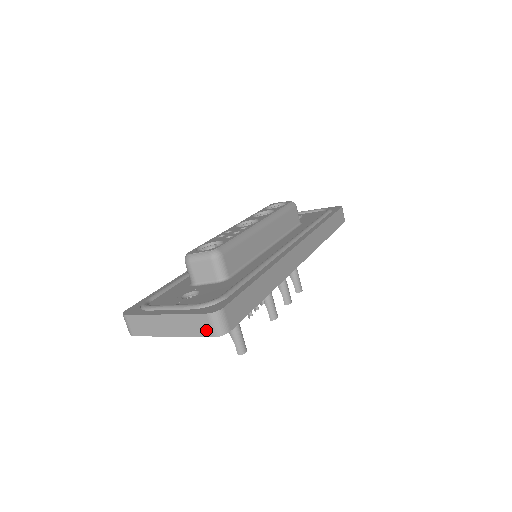
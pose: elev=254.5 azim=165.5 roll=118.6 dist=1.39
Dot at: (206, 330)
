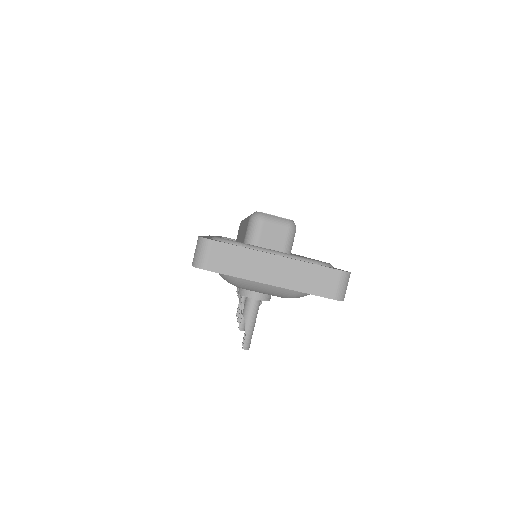
Dot at: (328, 289)
